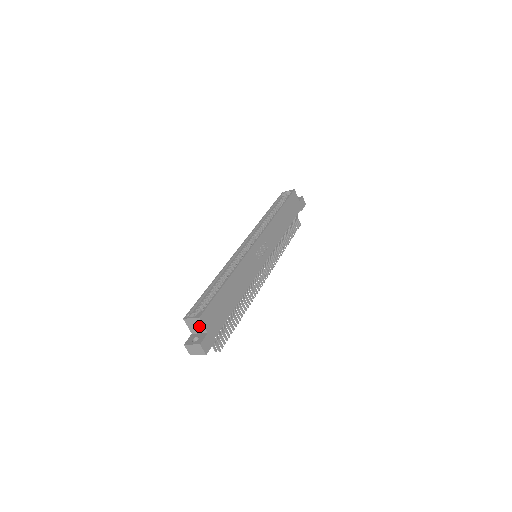
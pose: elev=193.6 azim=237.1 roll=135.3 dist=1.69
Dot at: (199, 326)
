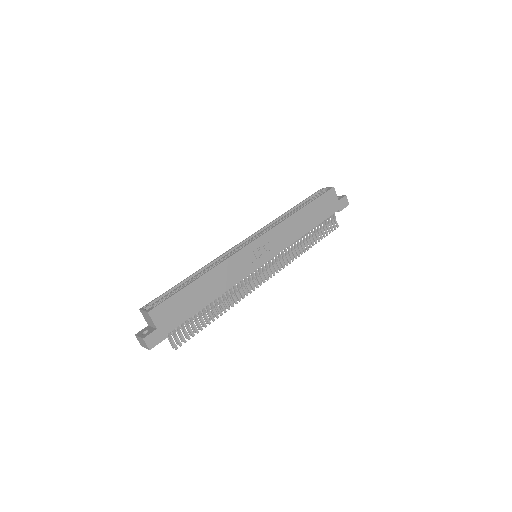
Dot at: (150, 320)
